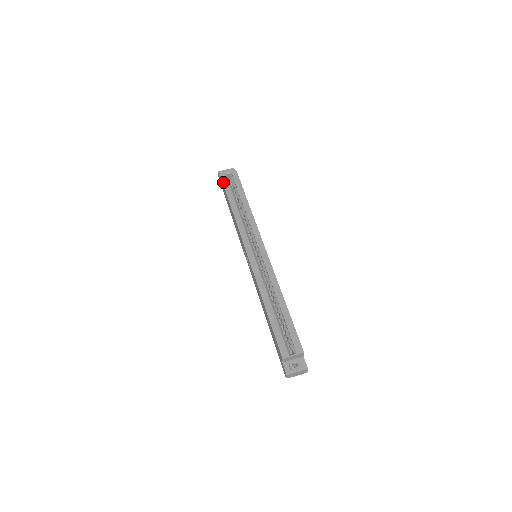
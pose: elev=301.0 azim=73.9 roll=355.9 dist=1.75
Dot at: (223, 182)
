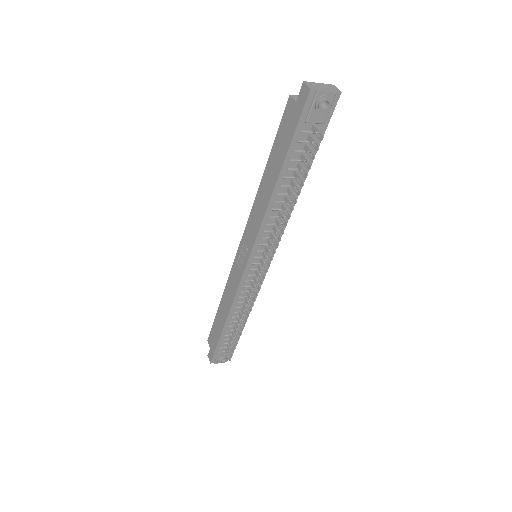
Dot at: (211, 330)
